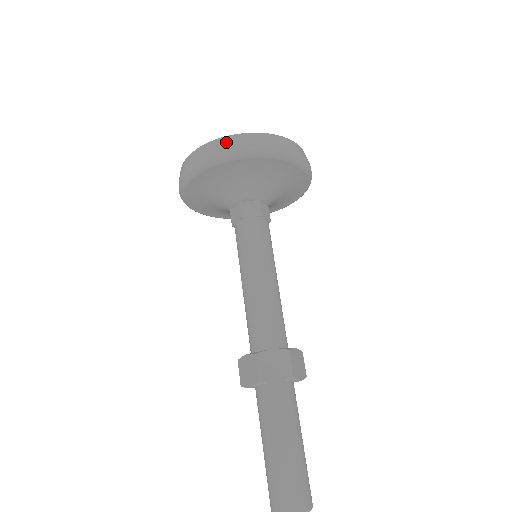
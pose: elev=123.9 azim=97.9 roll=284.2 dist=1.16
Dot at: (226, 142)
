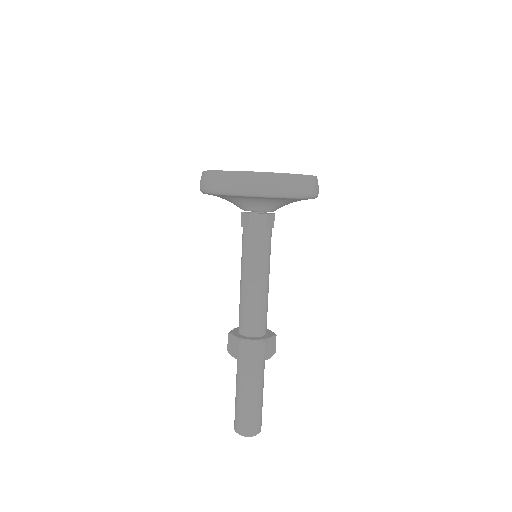
Dot at: (244, 178)
